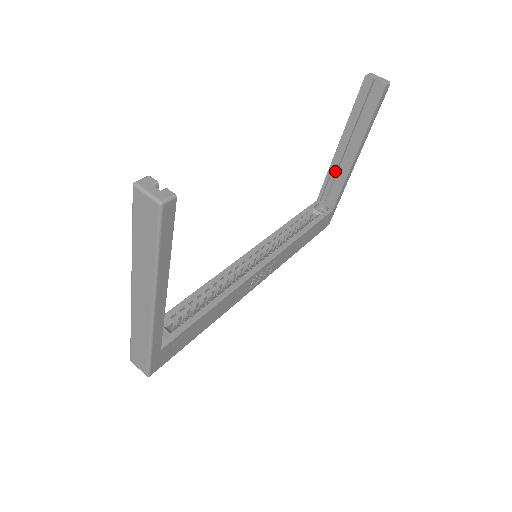
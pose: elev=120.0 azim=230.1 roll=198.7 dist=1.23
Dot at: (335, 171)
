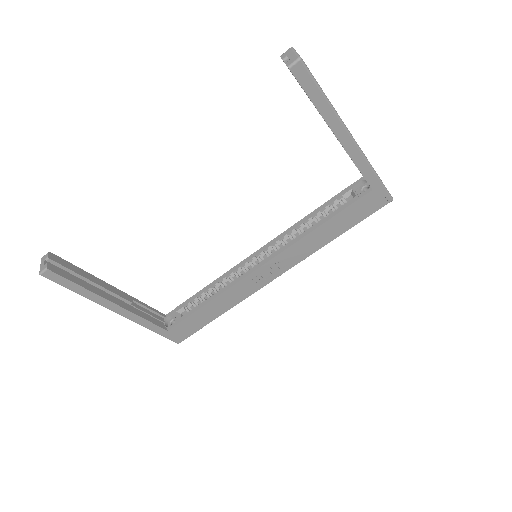
Dot at: occluded
